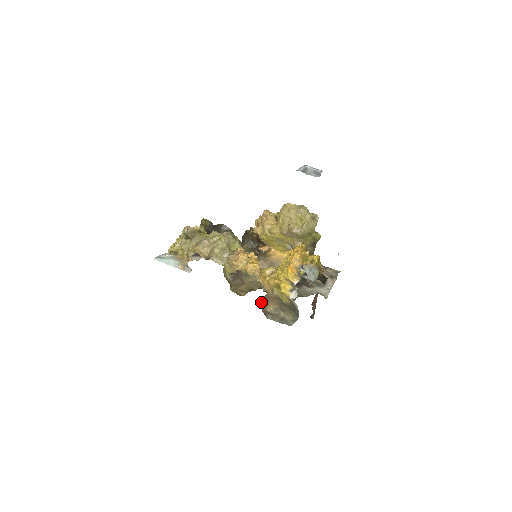
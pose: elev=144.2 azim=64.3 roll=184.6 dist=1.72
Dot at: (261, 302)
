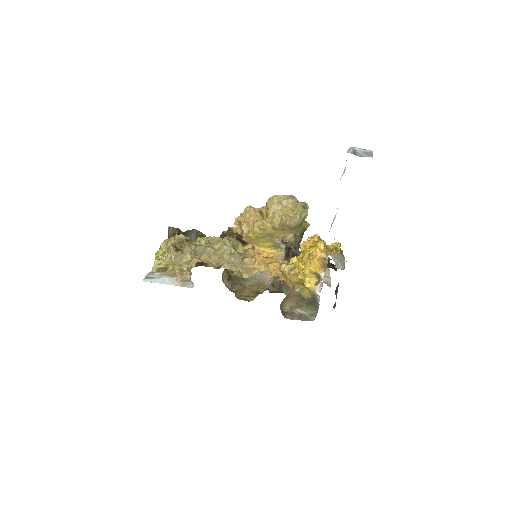
Dot at: (281, 303)
